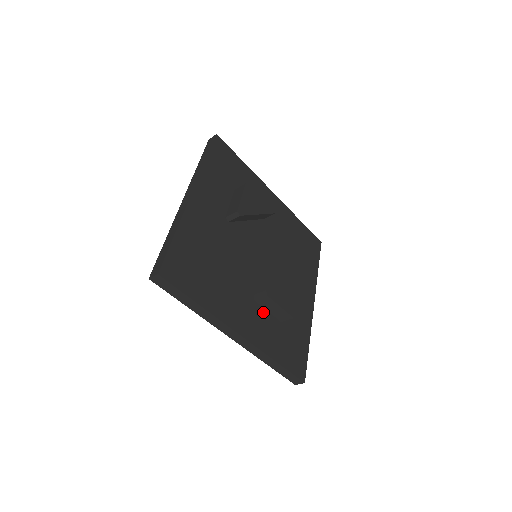
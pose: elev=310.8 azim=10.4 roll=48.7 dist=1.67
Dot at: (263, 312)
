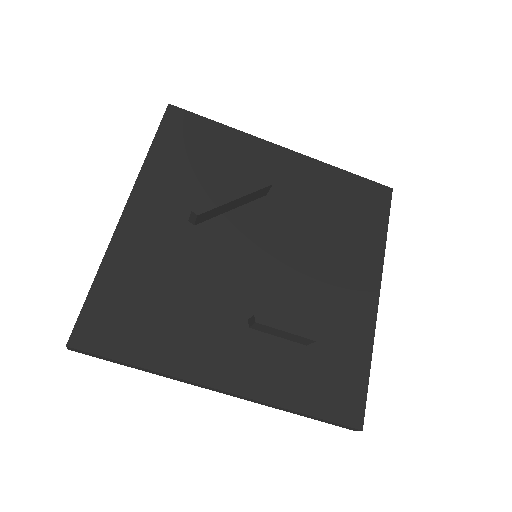
Dot at: (268, 341)
